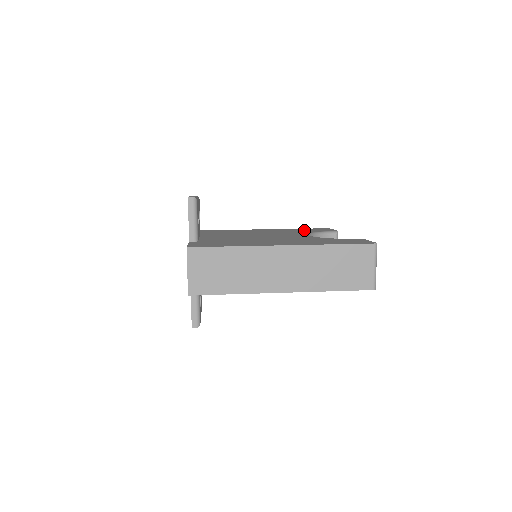
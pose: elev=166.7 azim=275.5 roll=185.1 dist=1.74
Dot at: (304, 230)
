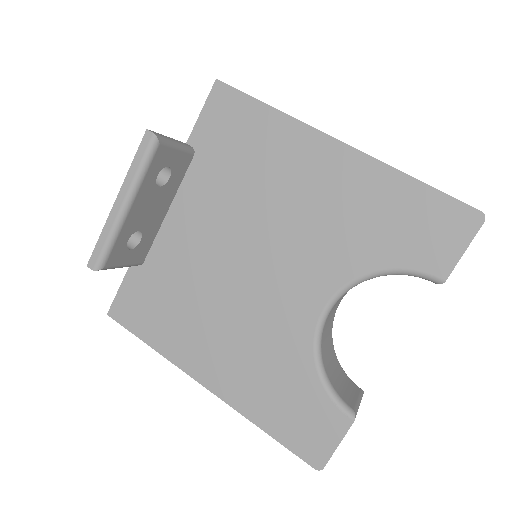
Dot at: (391, 224)
